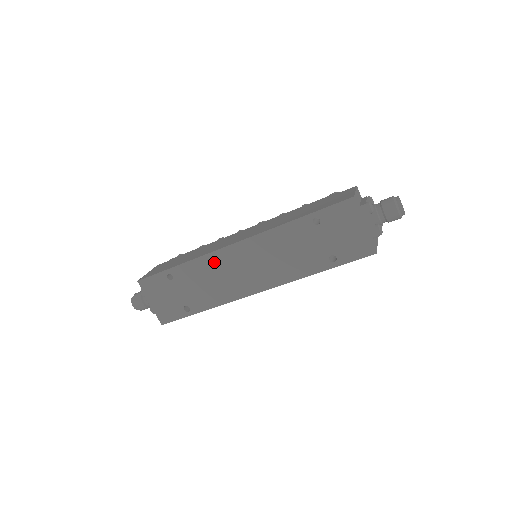
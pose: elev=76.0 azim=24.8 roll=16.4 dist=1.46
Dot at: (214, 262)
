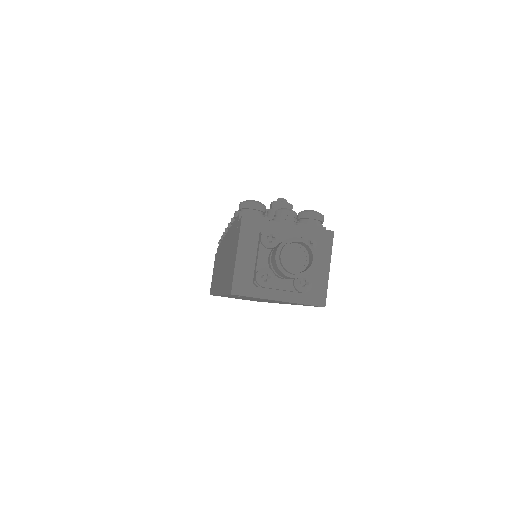
Dot at: (226, 296)
